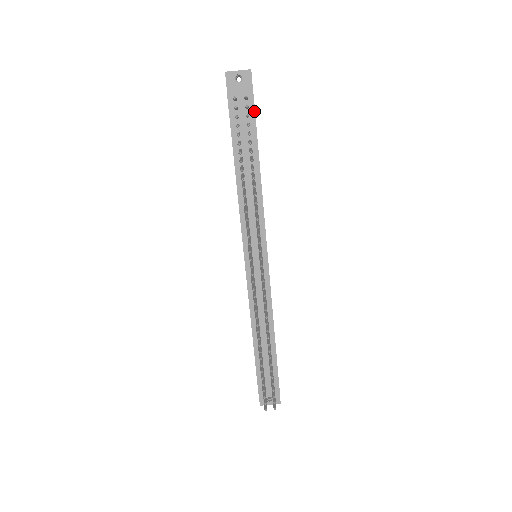
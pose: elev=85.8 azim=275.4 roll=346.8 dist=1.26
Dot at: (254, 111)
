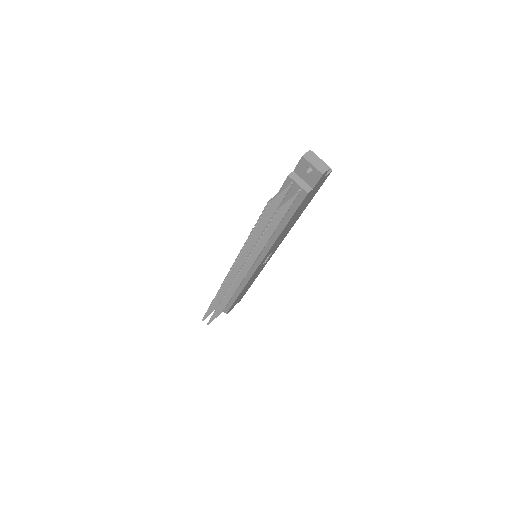
Dot at: (301, 202)
